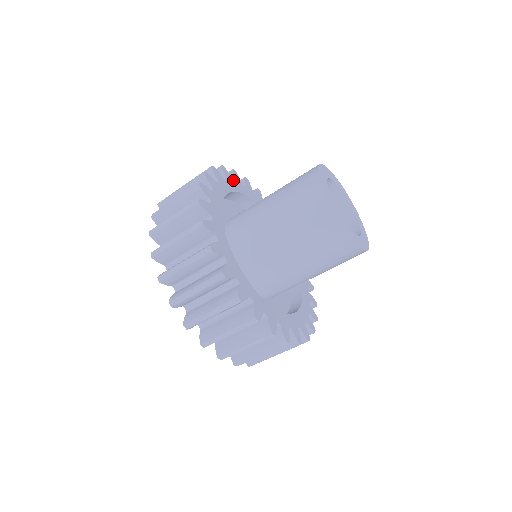
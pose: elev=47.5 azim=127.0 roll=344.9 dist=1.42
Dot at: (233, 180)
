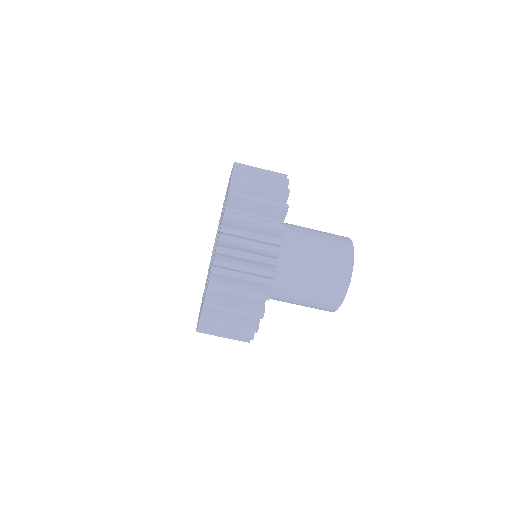
Dot at: occluded
